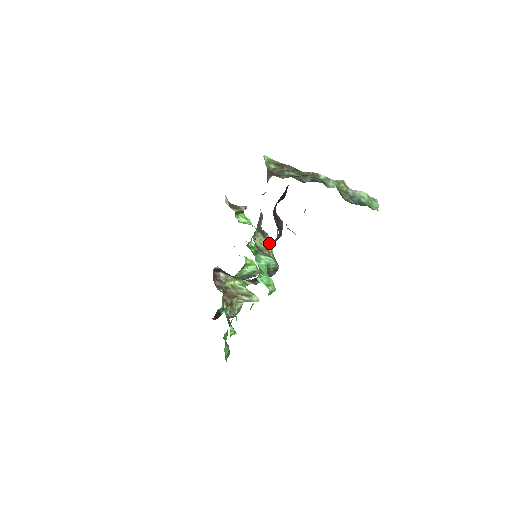
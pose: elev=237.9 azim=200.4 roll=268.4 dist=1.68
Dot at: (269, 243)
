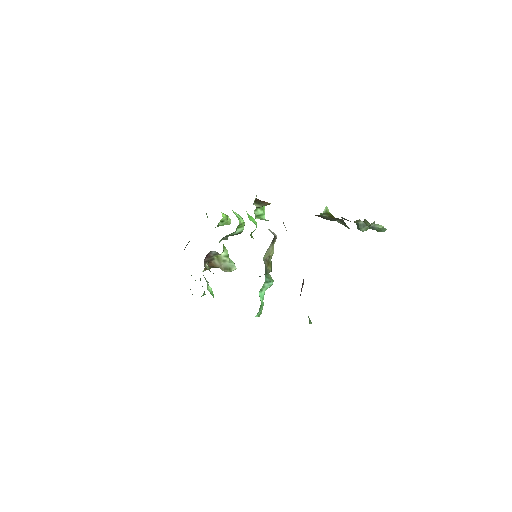
Dot at: (273, 244)
